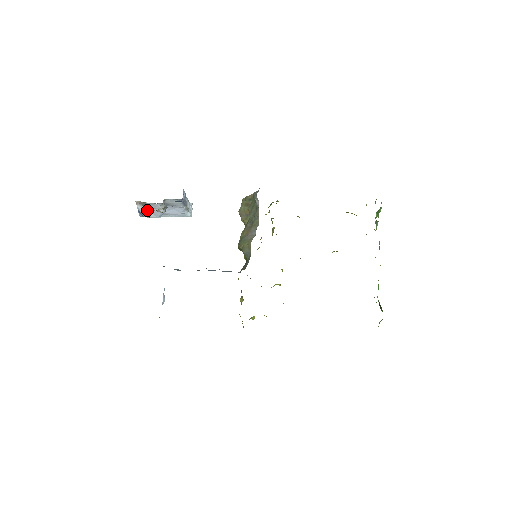
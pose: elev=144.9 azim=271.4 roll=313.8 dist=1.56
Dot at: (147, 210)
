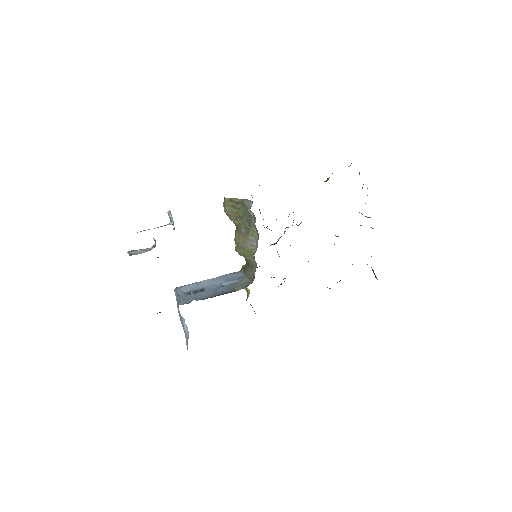
Dot at: (138, 251)
